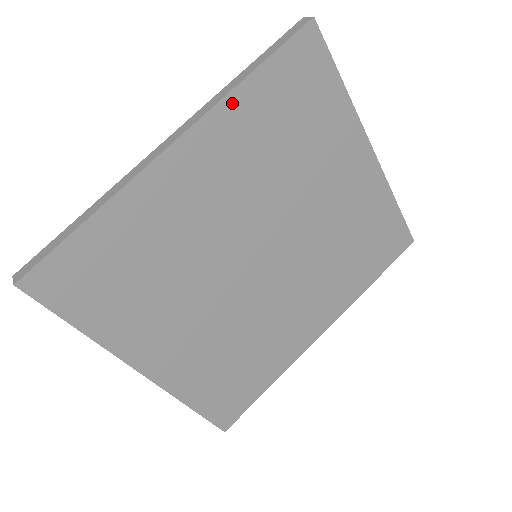
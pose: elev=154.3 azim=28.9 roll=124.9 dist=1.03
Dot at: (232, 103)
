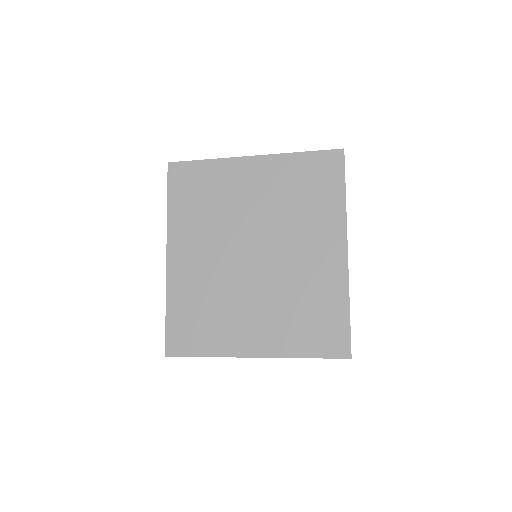
Dot at: (172, 221)
